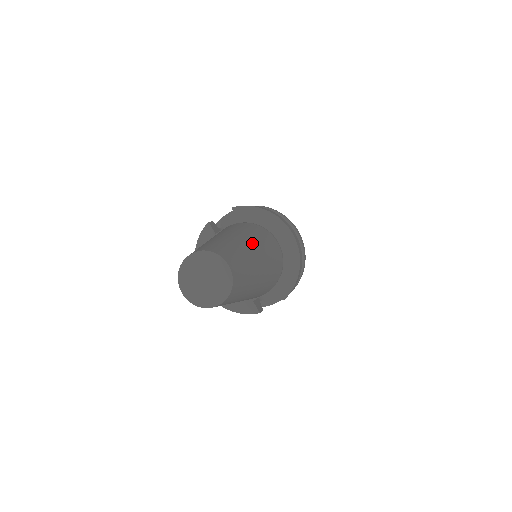
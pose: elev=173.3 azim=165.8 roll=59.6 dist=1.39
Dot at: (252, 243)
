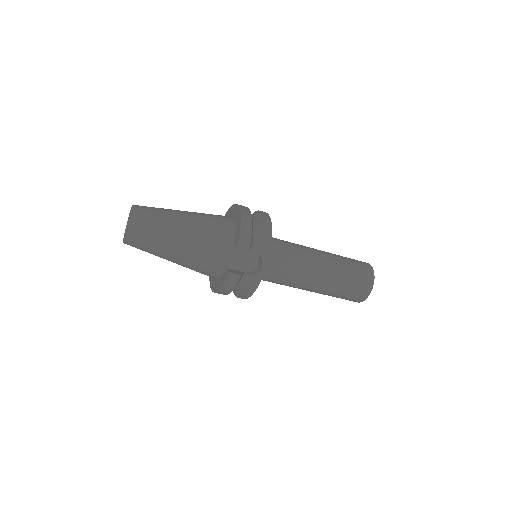
Dot at: occluded
